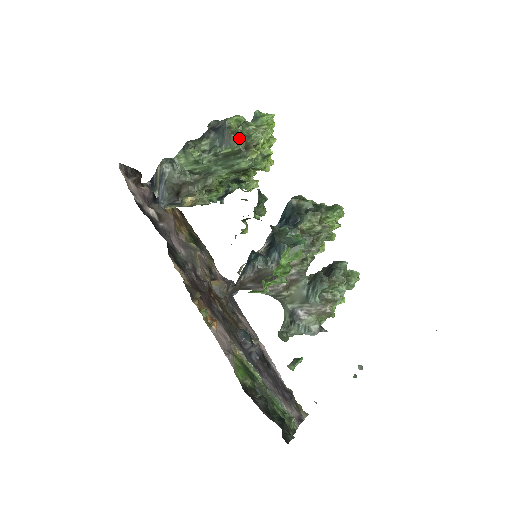
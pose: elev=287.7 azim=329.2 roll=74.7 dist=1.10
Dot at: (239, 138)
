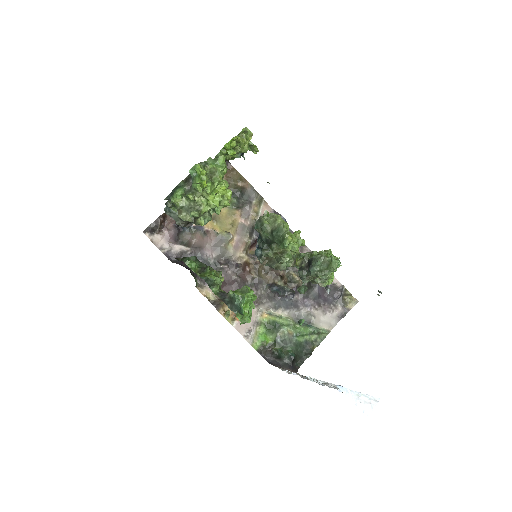
Dot at: (186, 213)
